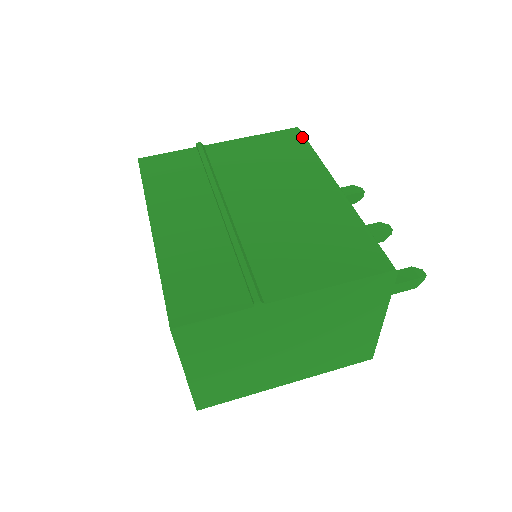
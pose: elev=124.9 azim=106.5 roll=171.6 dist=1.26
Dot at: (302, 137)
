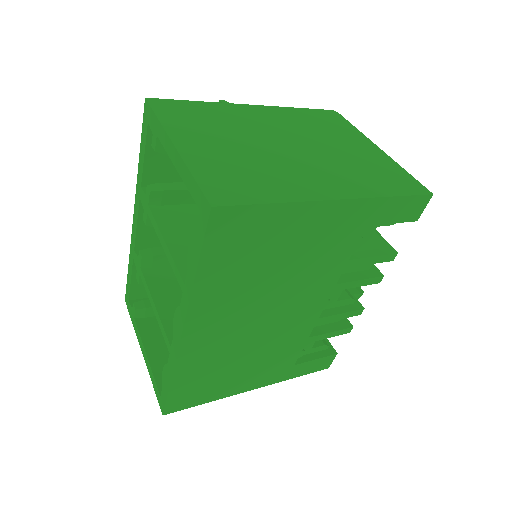
Dot at: occluded
